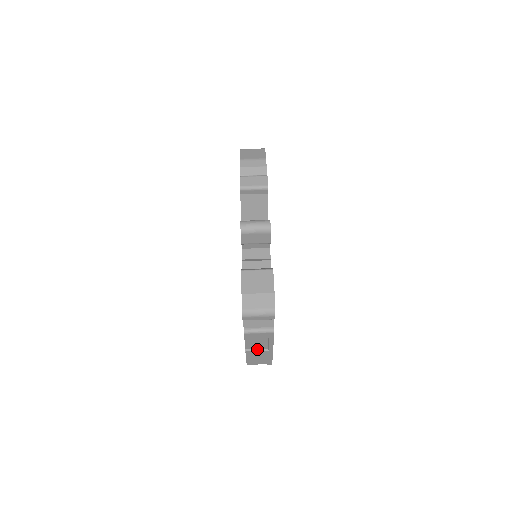
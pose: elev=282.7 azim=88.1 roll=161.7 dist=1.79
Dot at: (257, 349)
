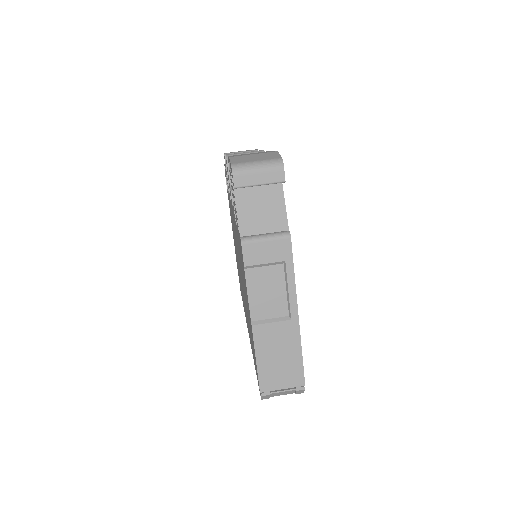
Dot at: (271, 319)
